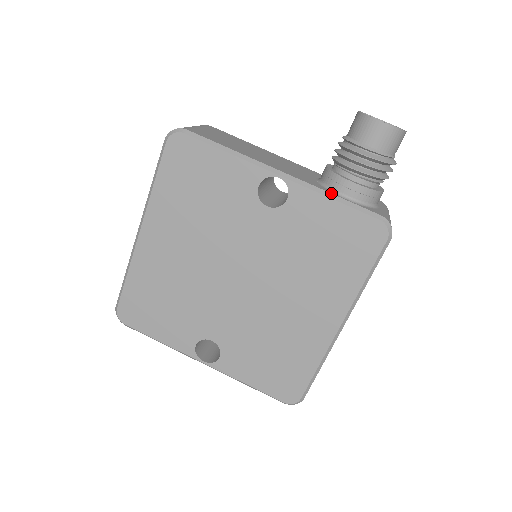
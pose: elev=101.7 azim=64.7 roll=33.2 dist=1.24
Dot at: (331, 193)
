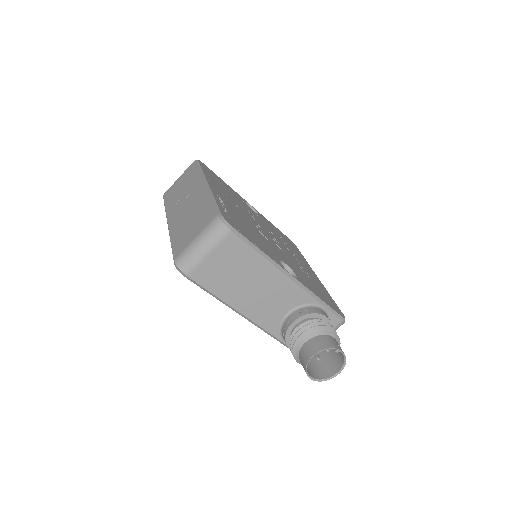
Dot at: (277, 339)
